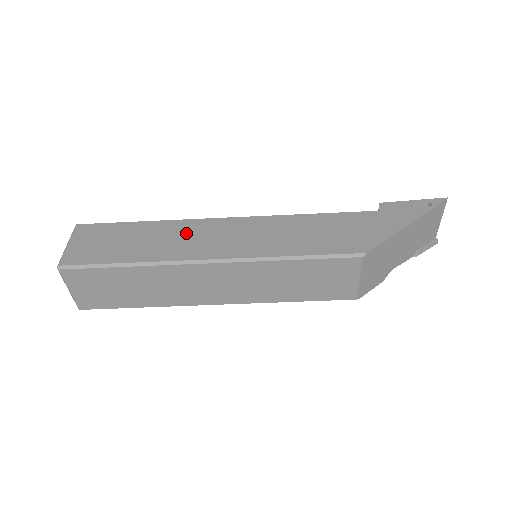
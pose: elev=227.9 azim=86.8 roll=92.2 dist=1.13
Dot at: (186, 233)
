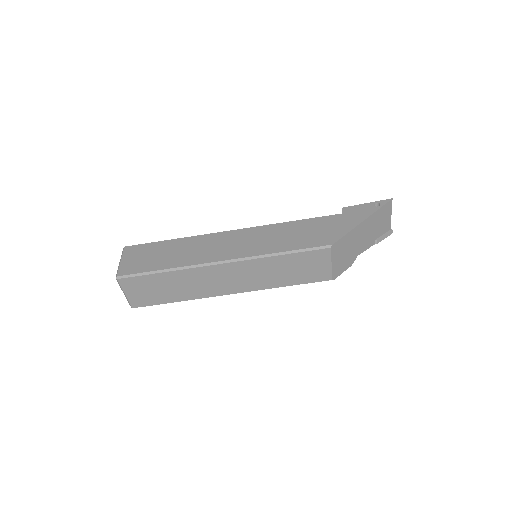
Dot at: (204, 244)
